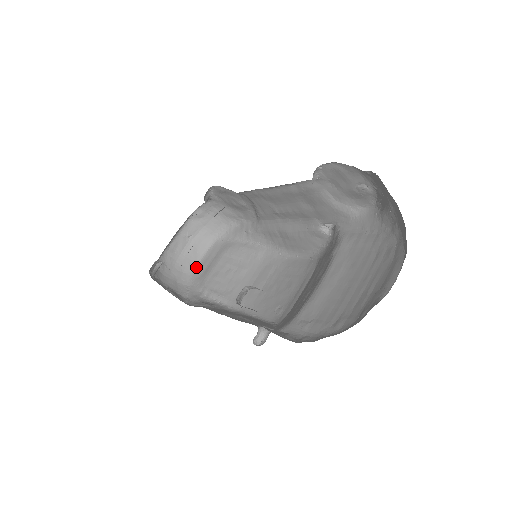
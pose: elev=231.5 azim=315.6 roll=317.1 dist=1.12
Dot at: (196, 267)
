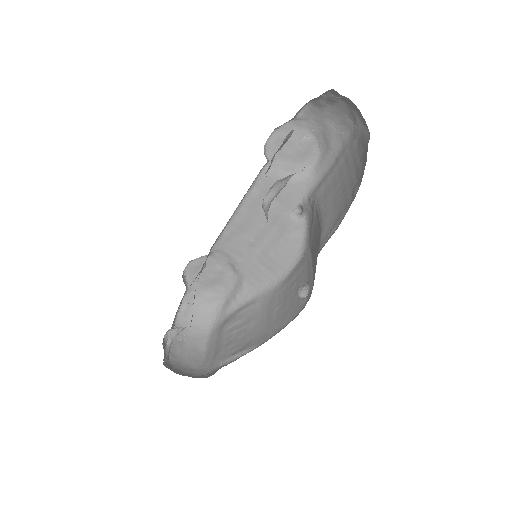
Dot at: (204, 361)
